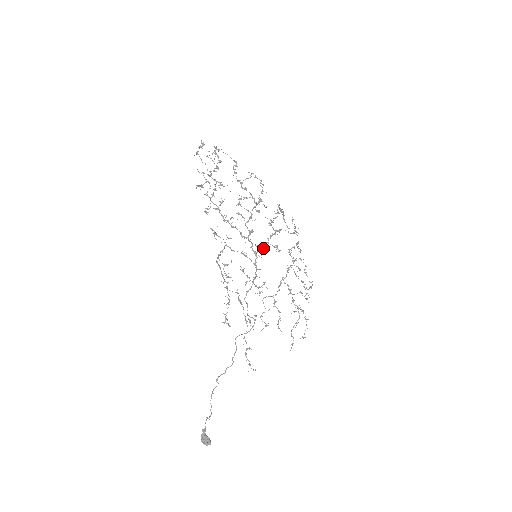
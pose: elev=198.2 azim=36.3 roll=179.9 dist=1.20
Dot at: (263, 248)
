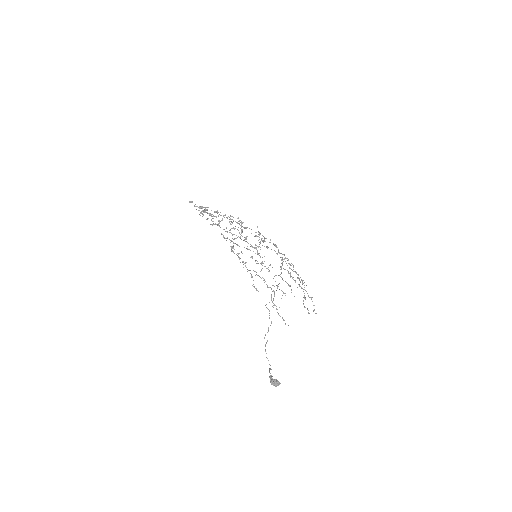
Dot at: occluded
